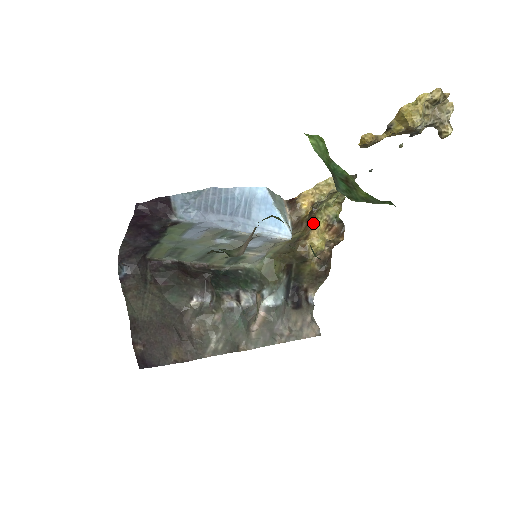
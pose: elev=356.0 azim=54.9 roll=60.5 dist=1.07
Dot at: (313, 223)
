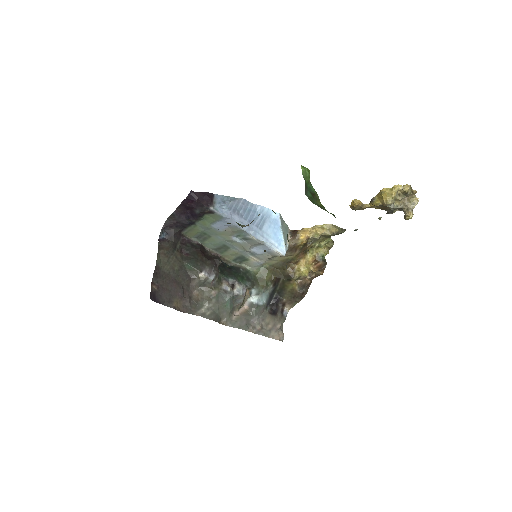
Dot at: (305, 254)
